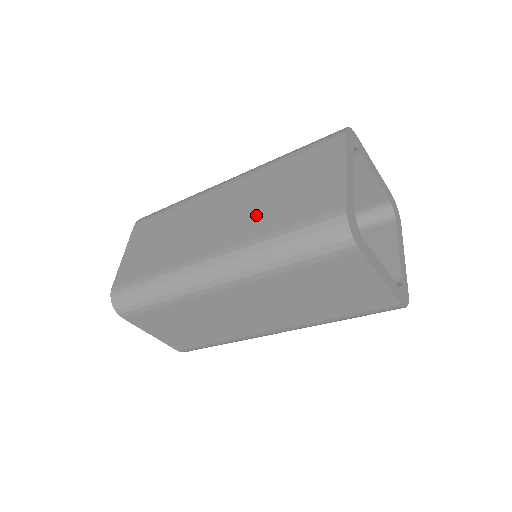
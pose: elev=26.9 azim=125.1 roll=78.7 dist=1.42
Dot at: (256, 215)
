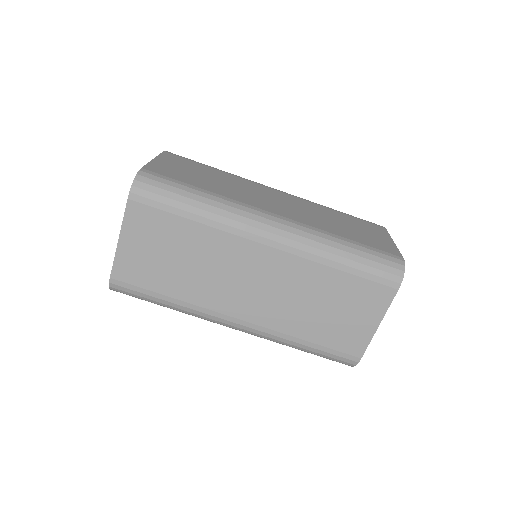
Dot at: (321, 221)
